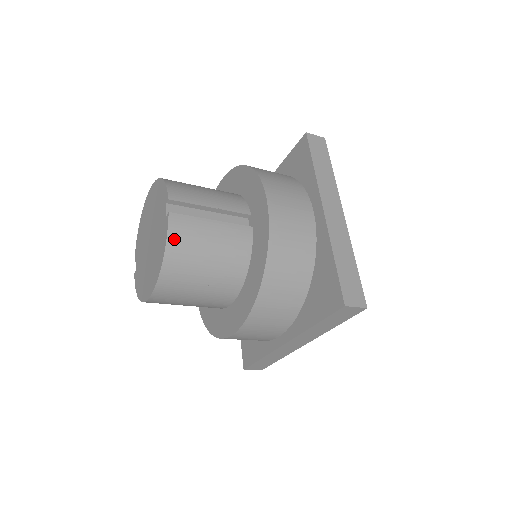
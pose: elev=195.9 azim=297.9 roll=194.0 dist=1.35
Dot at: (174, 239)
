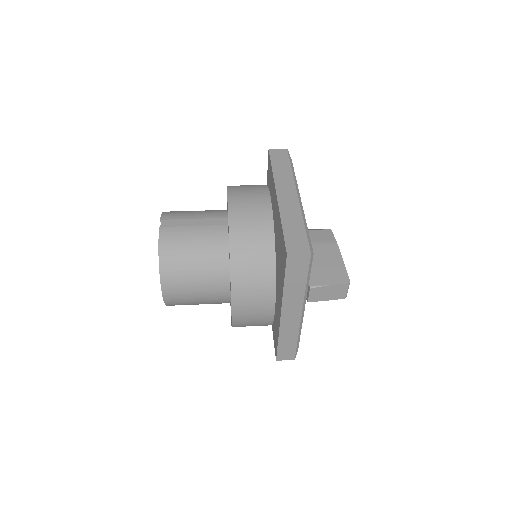
Dot at: (164, 244)
